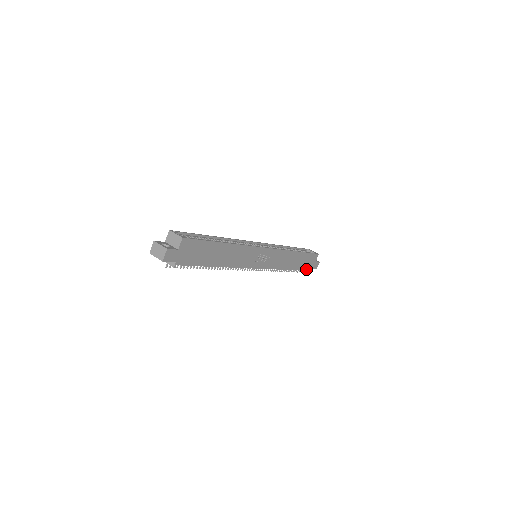
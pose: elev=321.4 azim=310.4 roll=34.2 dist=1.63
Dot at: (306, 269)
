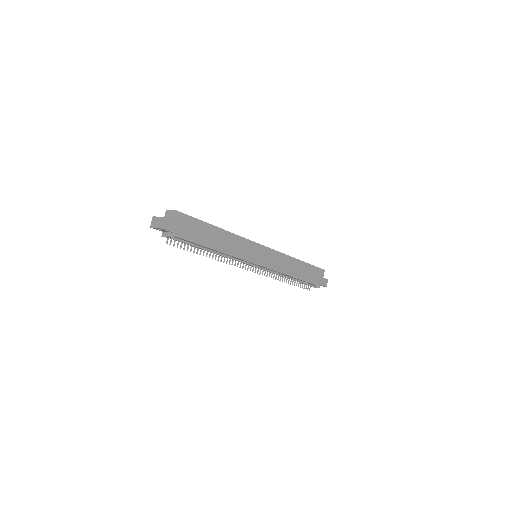
Dot at: (314, 283)
